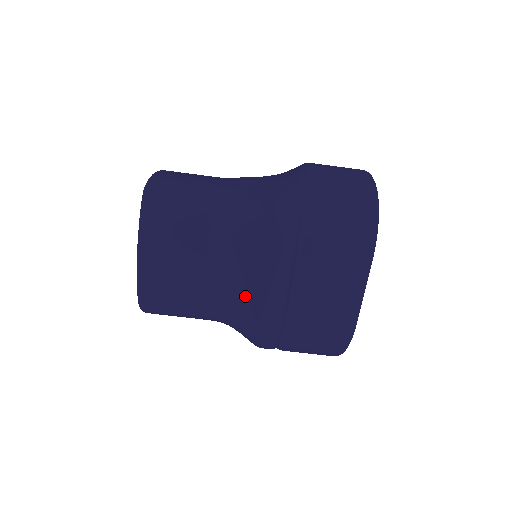
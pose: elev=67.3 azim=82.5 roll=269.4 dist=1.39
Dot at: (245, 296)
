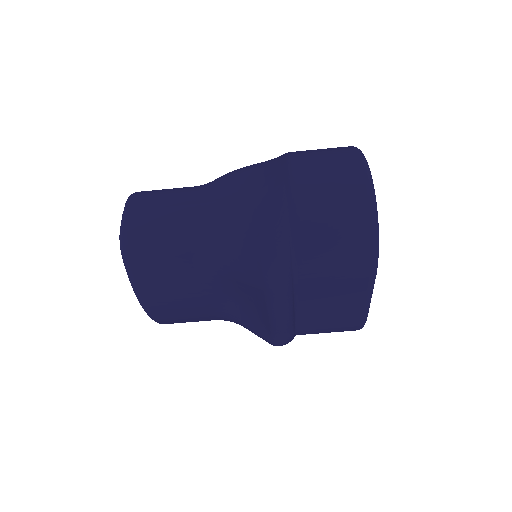
Dot at: (252, 317)
